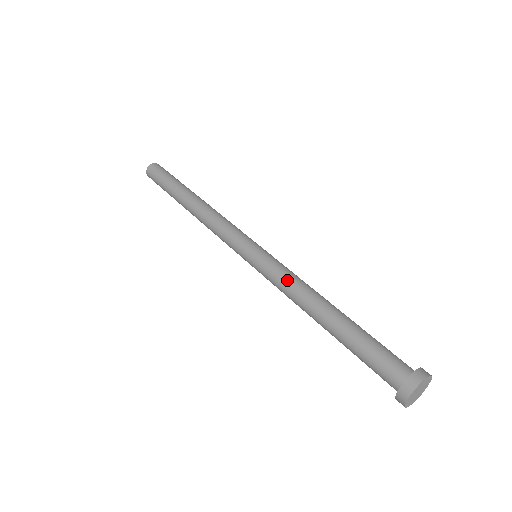
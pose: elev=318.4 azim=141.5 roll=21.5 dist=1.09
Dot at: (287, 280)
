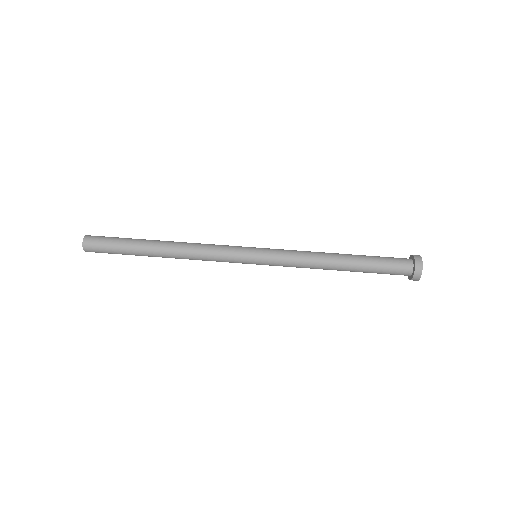
Dot at: (299, 260)
